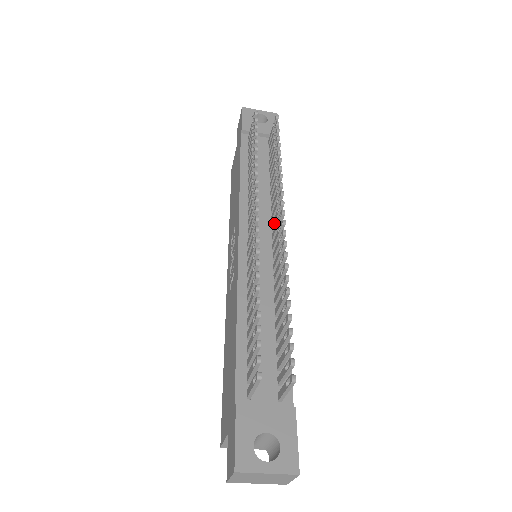
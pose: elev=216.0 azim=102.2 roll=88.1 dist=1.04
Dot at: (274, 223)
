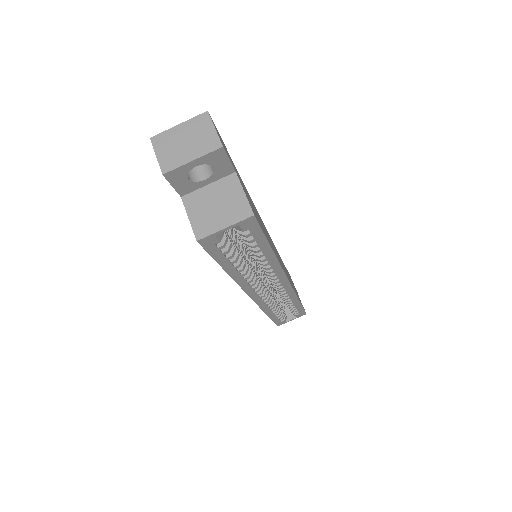
Dot at: occluded
